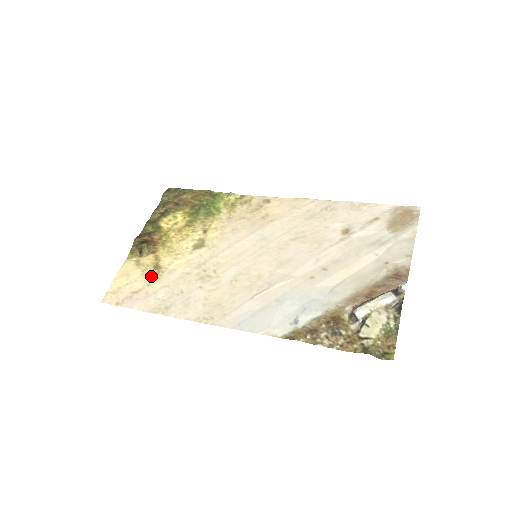
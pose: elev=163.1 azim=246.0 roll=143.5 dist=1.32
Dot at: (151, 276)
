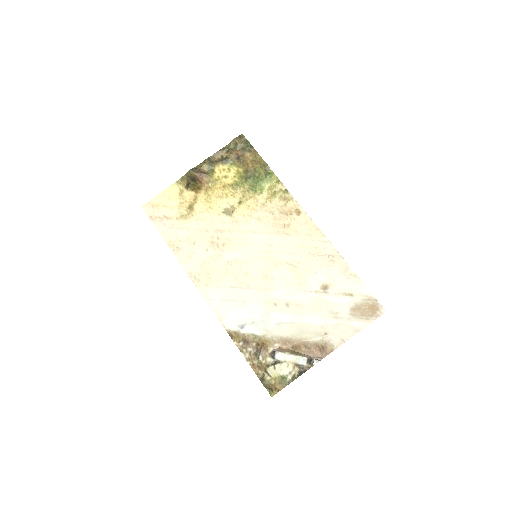
Dot at: (183, 212)
